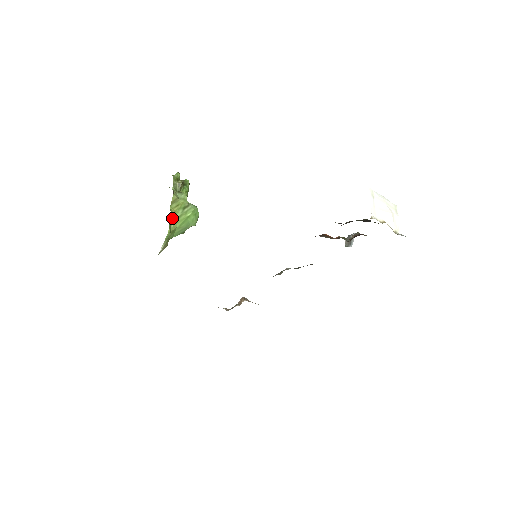
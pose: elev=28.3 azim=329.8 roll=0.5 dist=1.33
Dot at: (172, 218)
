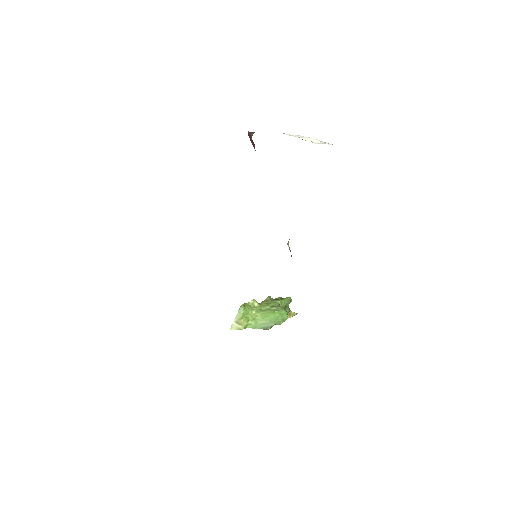
Dot at: (256, 307)
